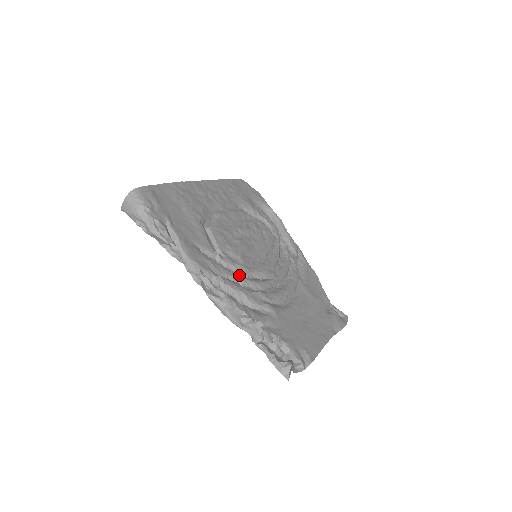
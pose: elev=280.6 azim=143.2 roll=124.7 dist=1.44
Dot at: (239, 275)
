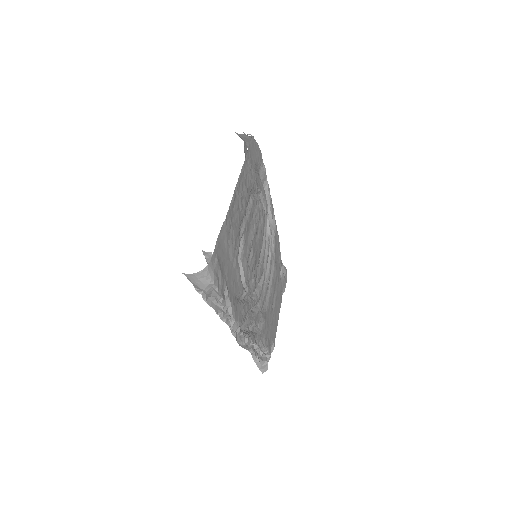
Dot at: (252, 301)
